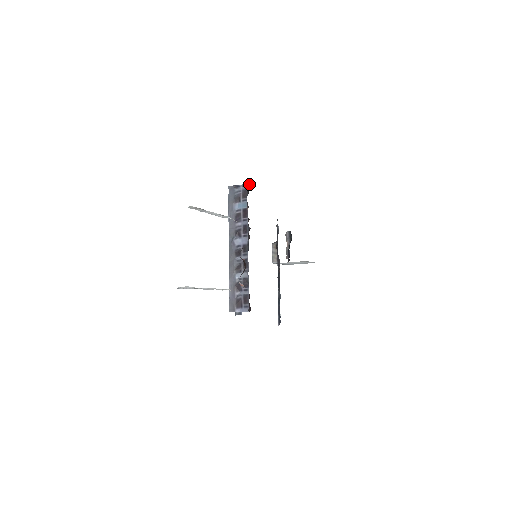
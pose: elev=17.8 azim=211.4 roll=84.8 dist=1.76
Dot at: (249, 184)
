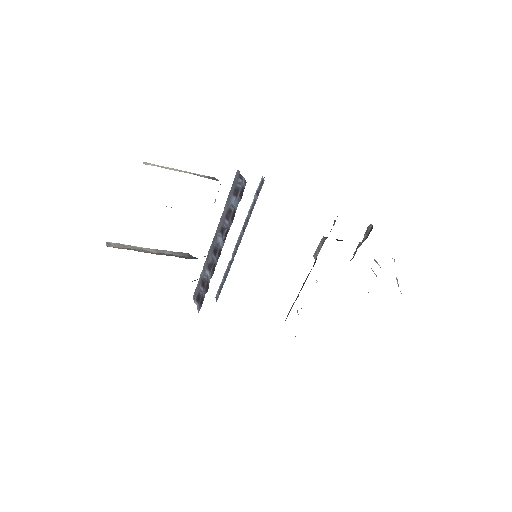
Dot at: occluded
